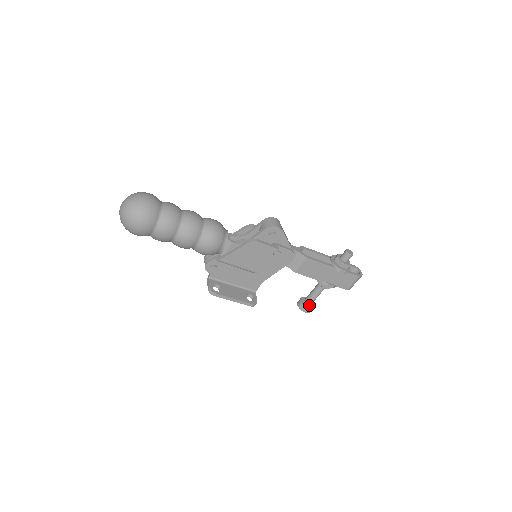
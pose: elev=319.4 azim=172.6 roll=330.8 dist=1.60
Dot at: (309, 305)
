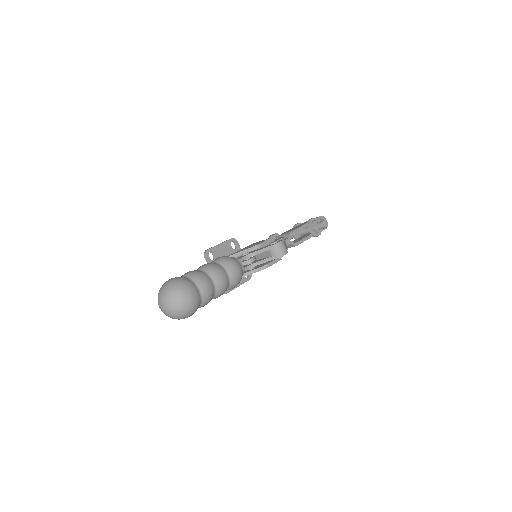
Dot at: occluded
